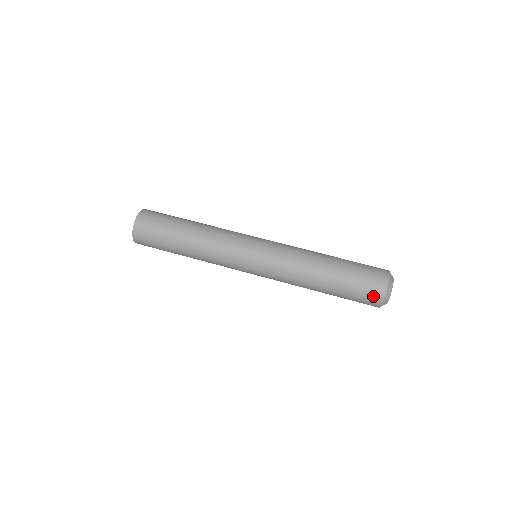
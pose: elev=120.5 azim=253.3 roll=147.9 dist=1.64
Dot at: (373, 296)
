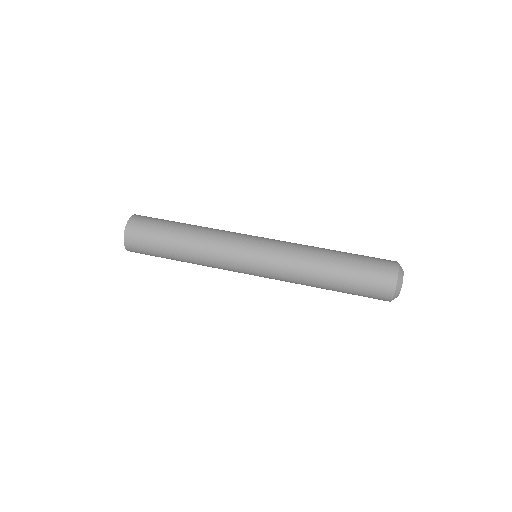
Dot at: (387, 267)
